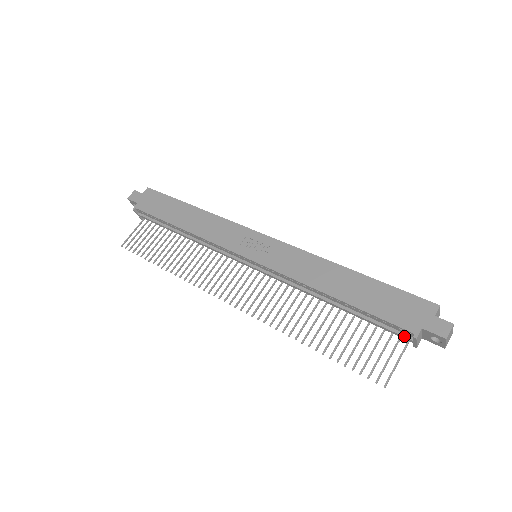
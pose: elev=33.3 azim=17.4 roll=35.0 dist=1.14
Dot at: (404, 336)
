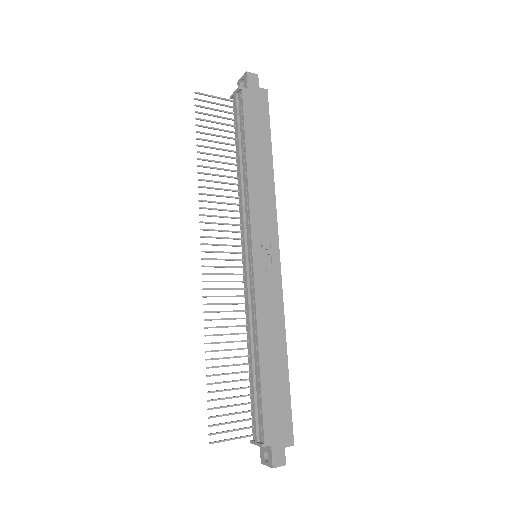
Dot at: (257, 433)
